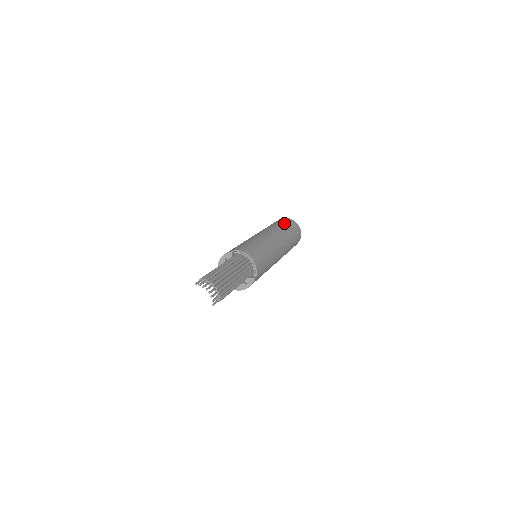
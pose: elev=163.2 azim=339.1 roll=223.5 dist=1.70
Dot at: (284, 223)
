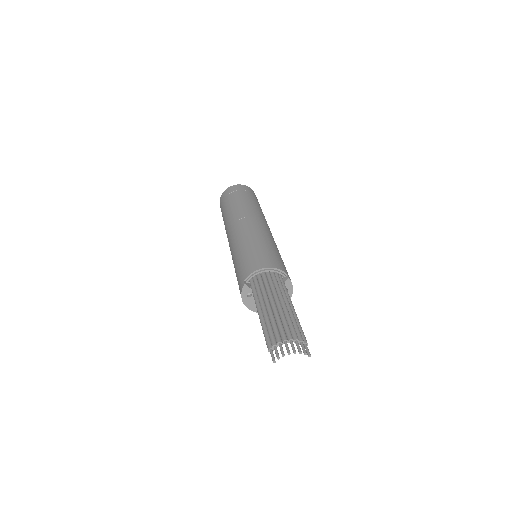
Dot at: (230, 199)
